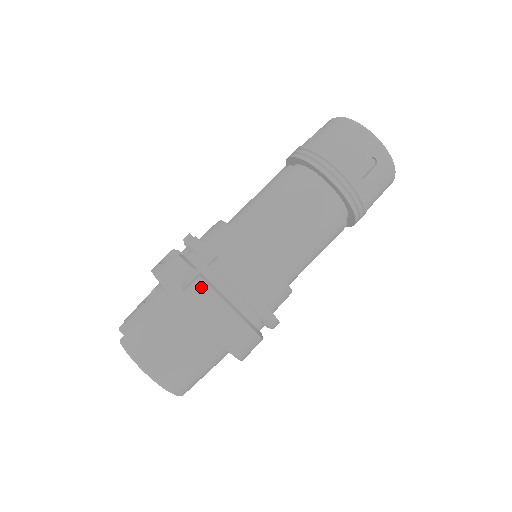
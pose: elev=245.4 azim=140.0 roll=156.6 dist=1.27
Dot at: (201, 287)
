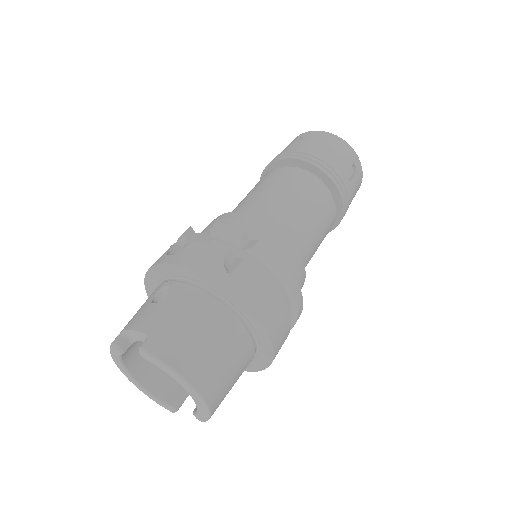
Dot at: (248, 270)
